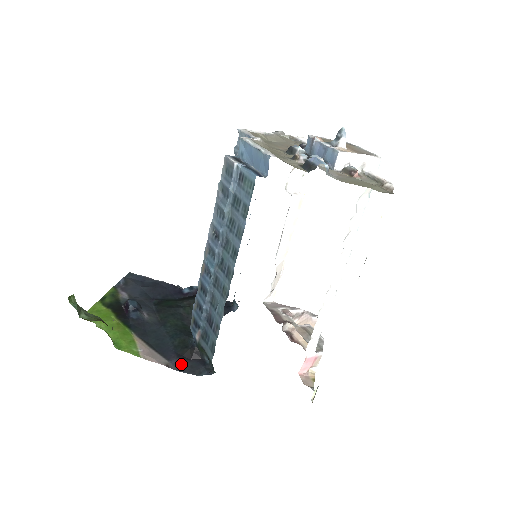
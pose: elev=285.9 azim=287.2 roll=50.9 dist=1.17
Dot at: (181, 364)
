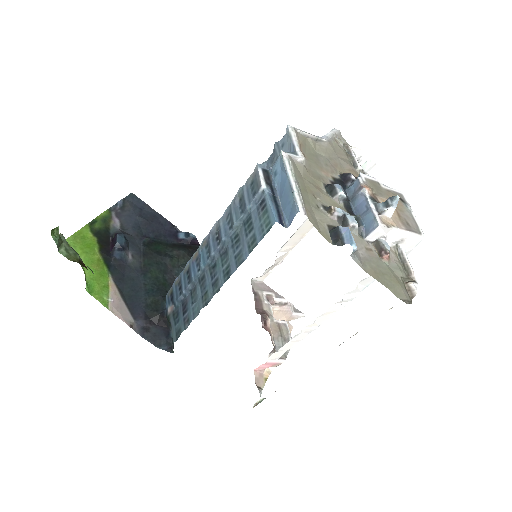
Dot at: (145, 328)
